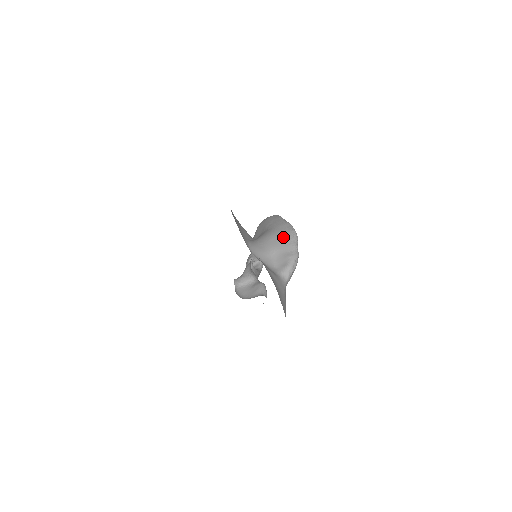
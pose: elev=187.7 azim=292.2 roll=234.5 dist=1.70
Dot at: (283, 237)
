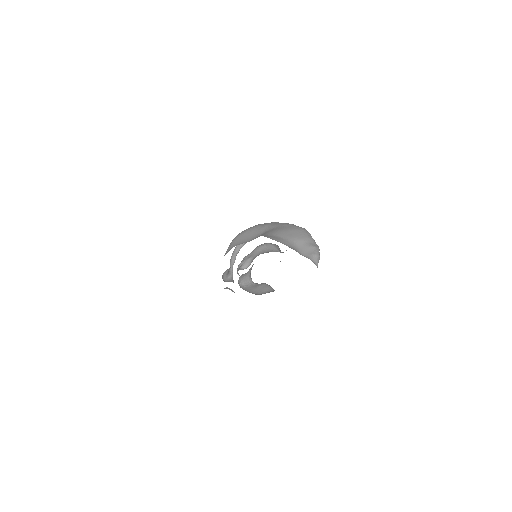
Dot at: (298, 231)
